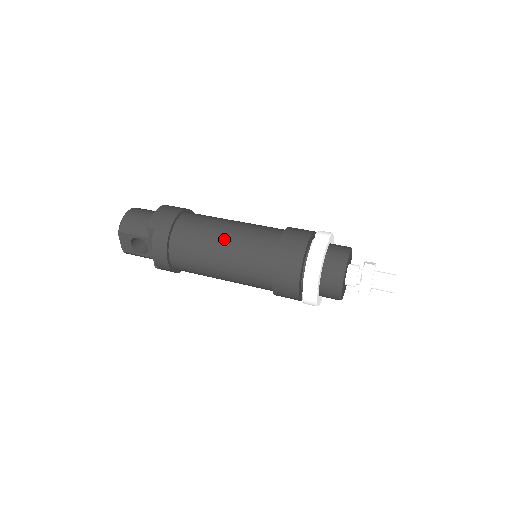
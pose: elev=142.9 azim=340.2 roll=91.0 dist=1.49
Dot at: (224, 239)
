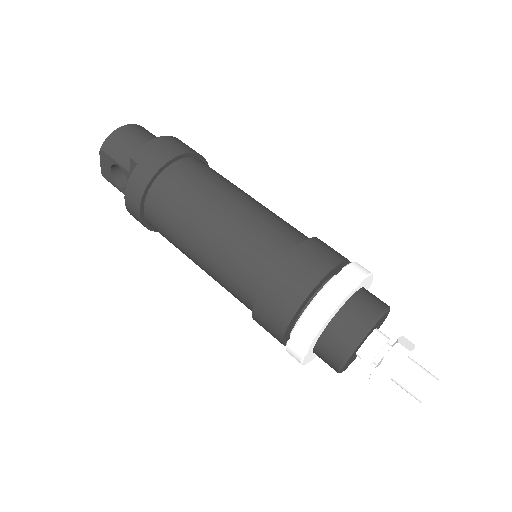
Dot at: (216, 217)
